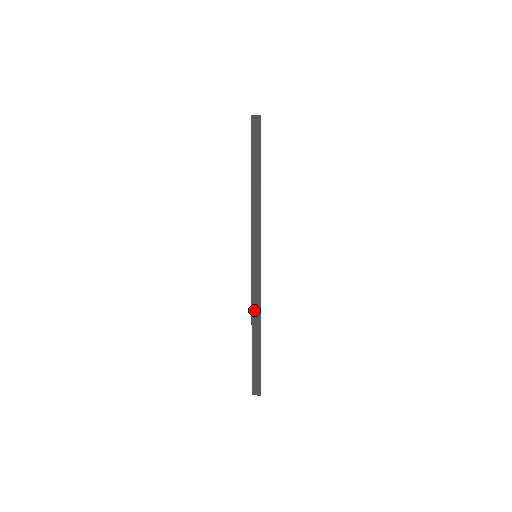
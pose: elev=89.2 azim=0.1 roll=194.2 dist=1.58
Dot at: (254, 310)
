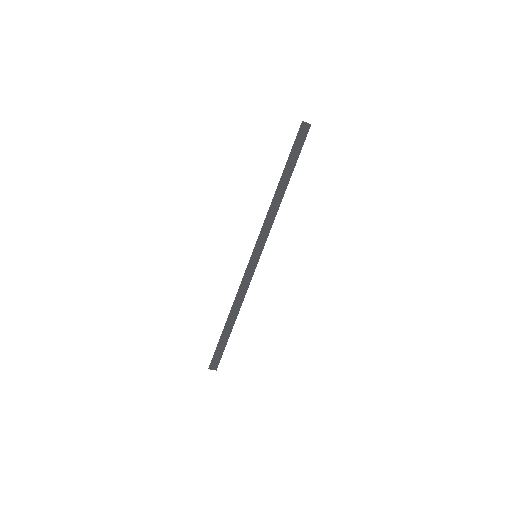
Dot at: (237, 302)
